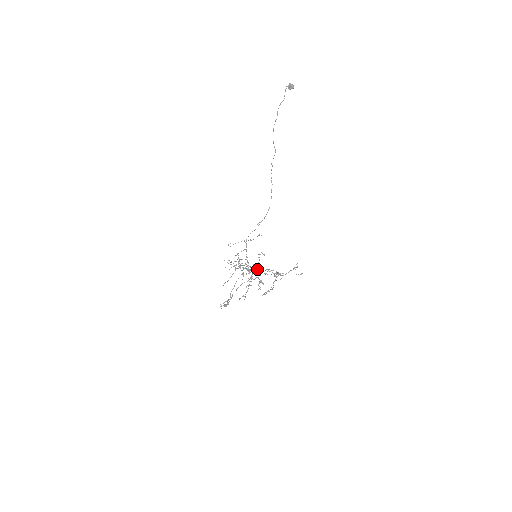
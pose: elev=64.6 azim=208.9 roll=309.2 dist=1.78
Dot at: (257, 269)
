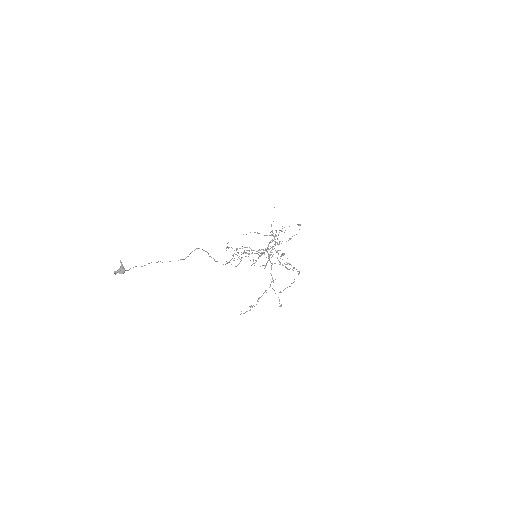
Dot at: occluded
